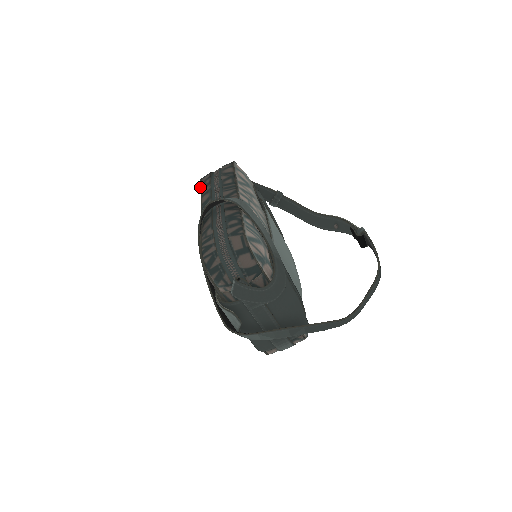
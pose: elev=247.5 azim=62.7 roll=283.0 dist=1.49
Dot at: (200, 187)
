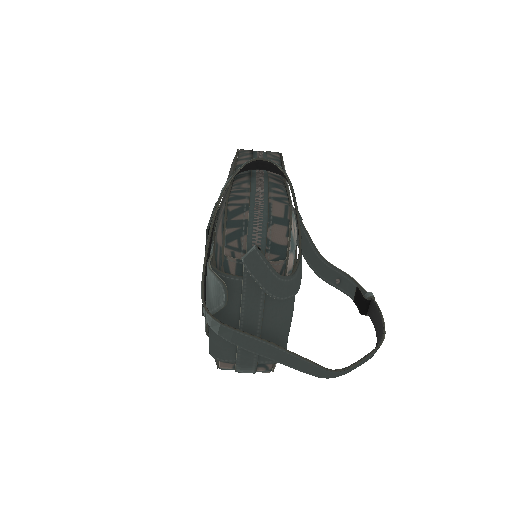
Dot at: (236, 154)
